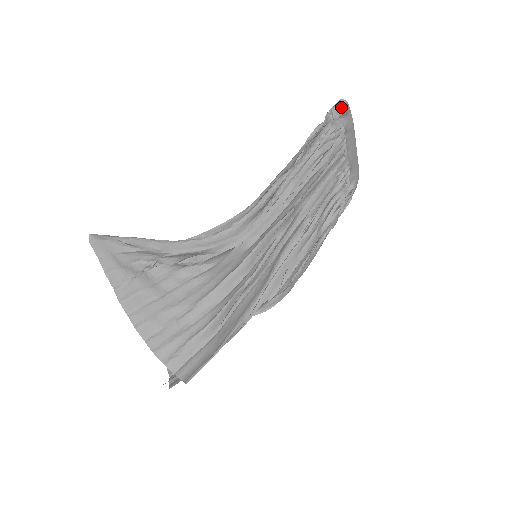
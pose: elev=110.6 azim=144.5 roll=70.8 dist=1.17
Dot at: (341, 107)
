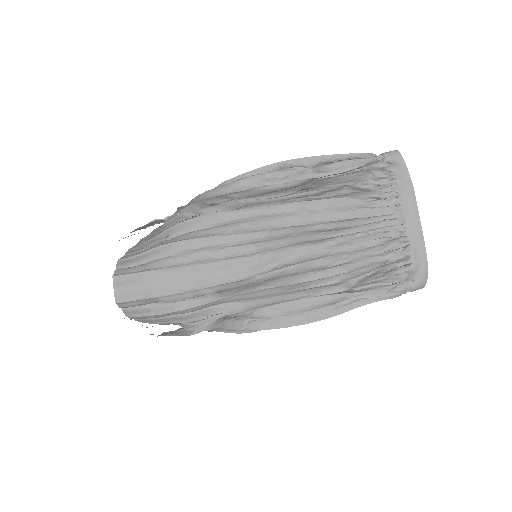
Dot at: (390, 153)
